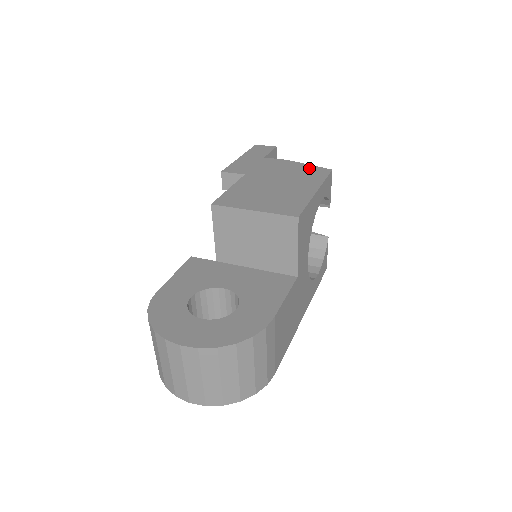
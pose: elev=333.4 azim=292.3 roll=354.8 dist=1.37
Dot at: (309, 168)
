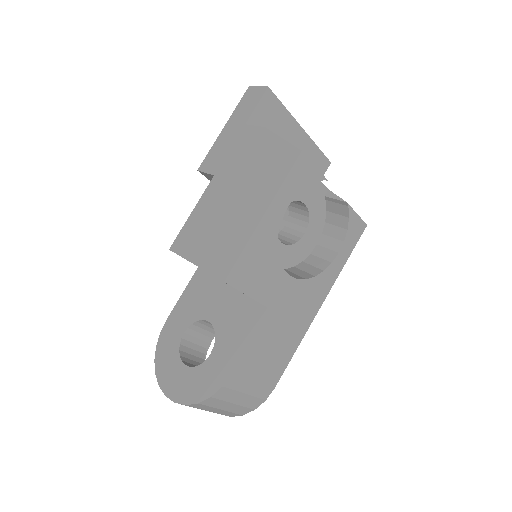
Dot at: (278, 150)
